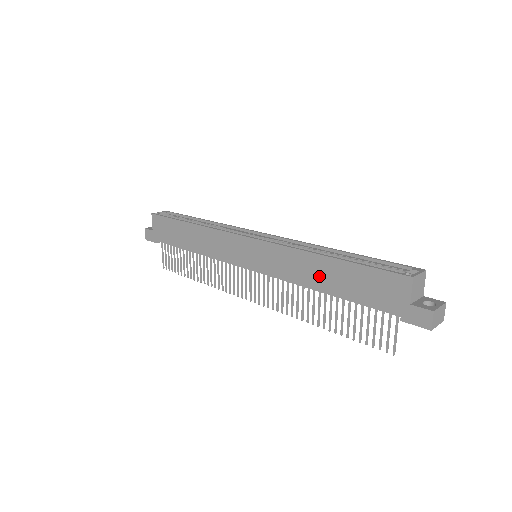
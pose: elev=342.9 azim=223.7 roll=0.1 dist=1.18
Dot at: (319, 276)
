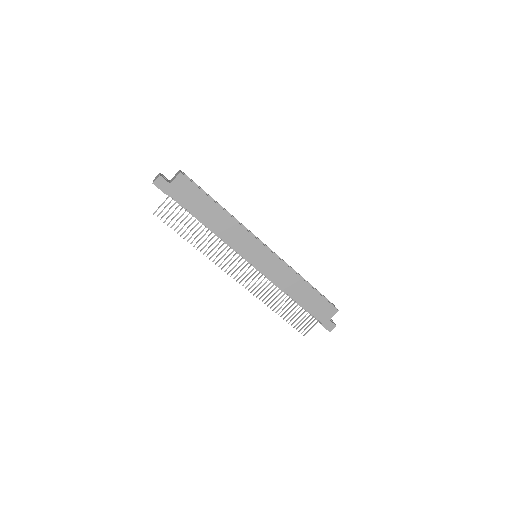
Dot at: (297, 290)
